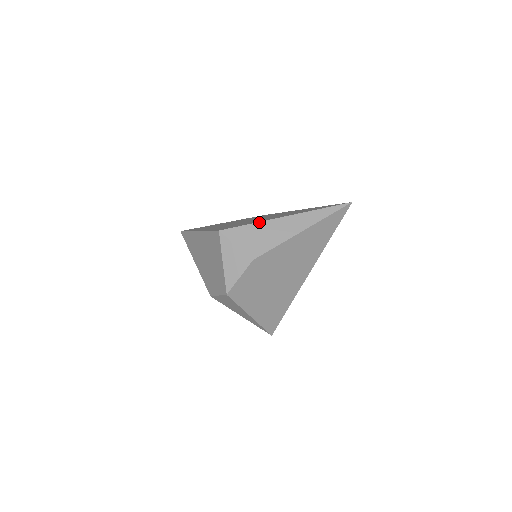
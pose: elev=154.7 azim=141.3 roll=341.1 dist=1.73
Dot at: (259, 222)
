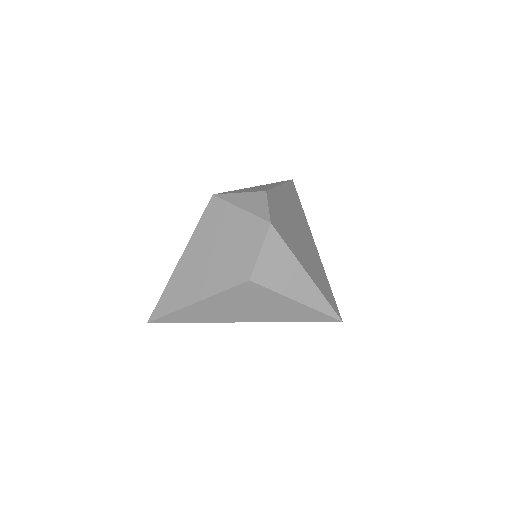
Dot at: (241, 189)
